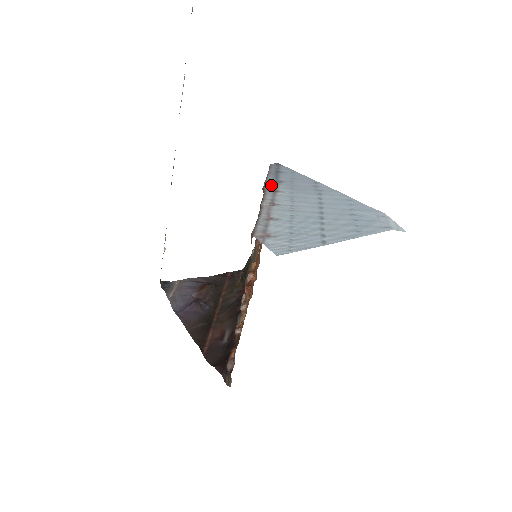
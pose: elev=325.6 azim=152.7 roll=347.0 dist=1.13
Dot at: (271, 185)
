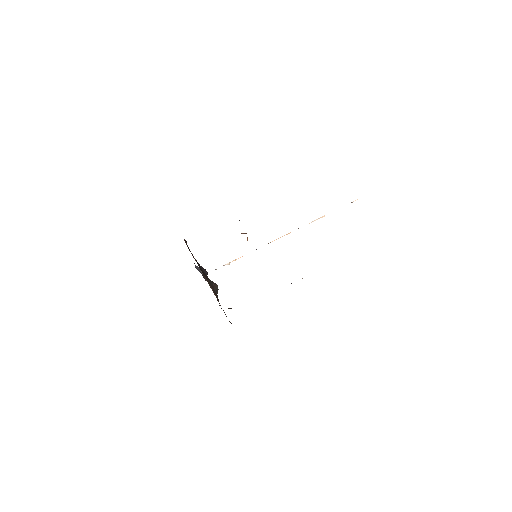
Dot at: occluded
